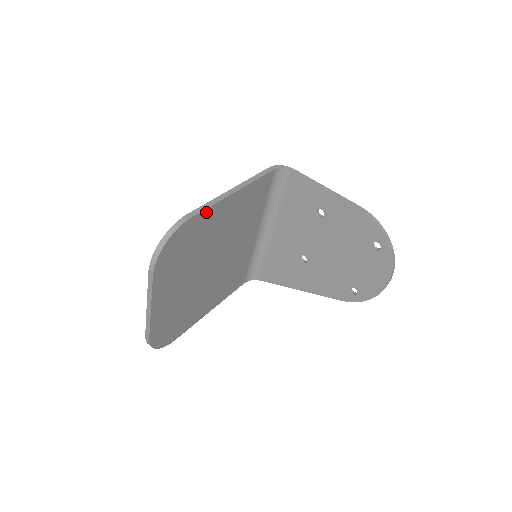
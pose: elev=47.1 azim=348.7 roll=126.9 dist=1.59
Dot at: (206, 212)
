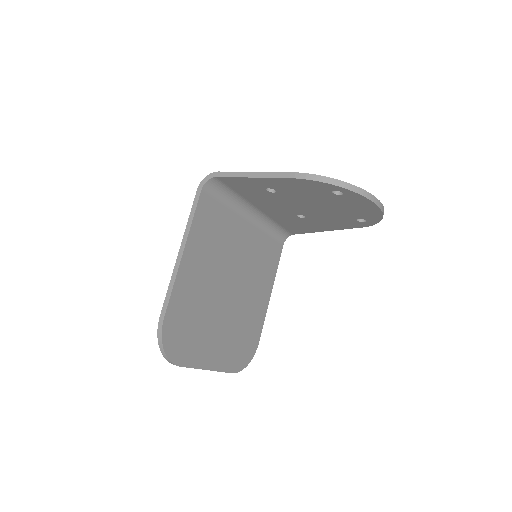
Dot at: (173, 297)
